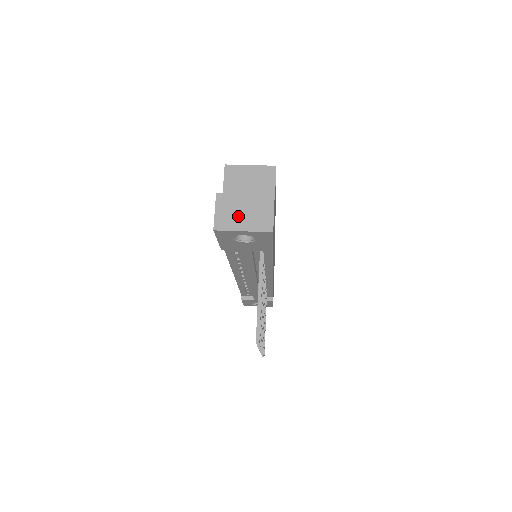
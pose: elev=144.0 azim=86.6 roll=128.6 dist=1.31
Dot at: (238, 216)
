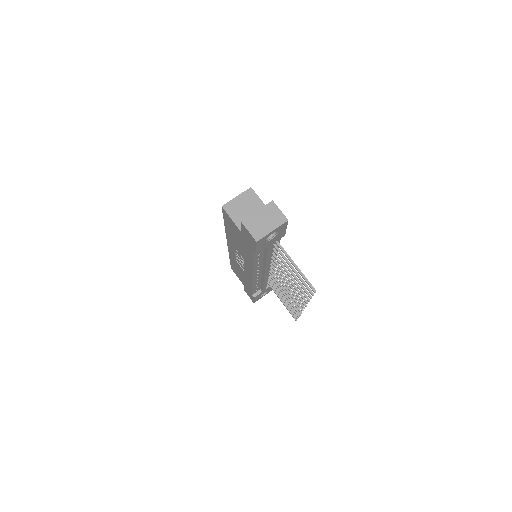
Dot at: (263, 225)
